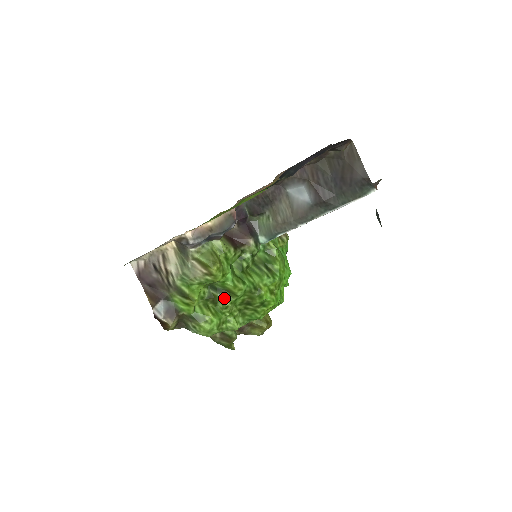
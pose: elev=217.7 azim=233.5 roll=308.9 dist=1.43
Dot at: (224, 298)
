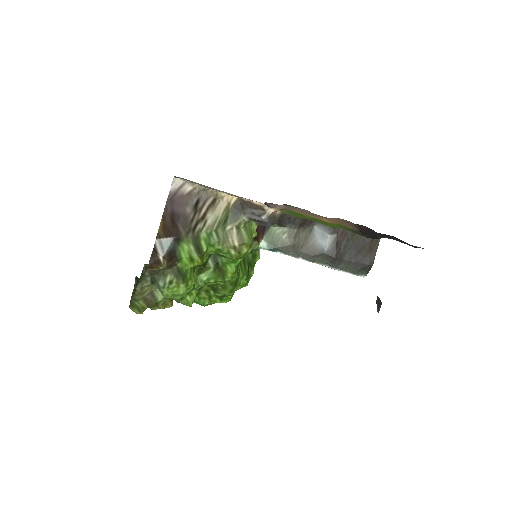
Dot at: (215, 274)
